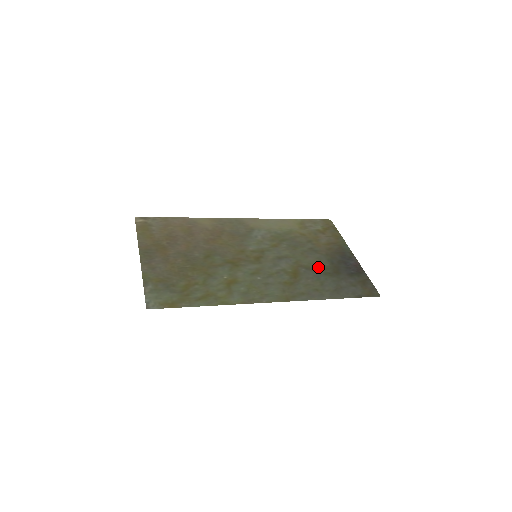
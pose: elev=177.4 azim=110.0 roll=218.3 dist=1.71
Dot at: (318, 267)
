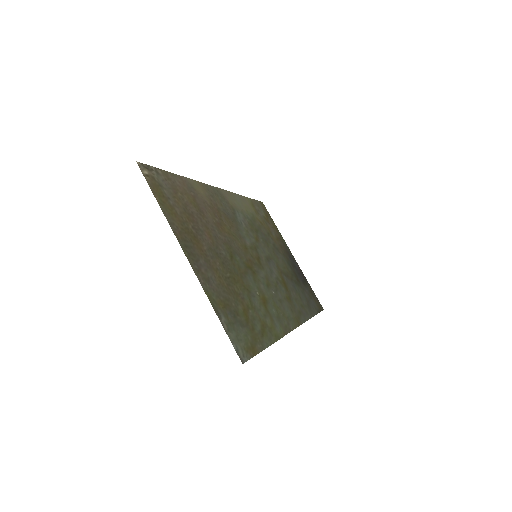
Dot at: (289, 273)
